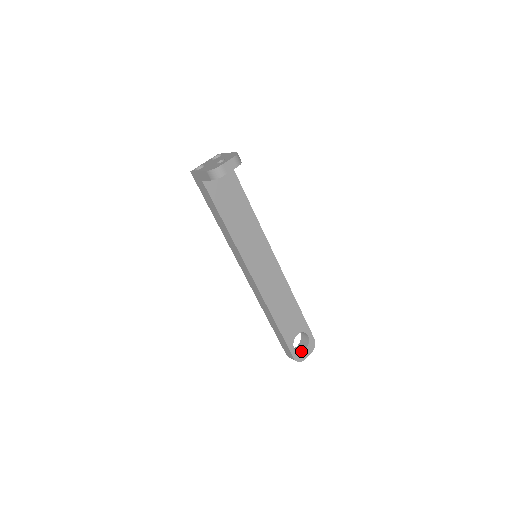
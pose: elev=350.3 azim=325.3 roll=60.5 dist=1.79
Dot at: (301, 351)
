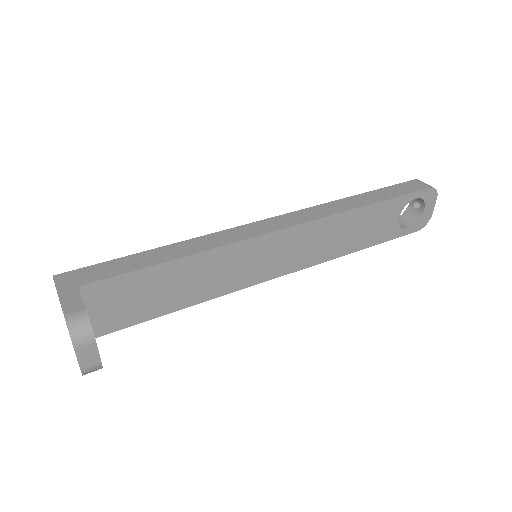
Dot at: (420, 215)
